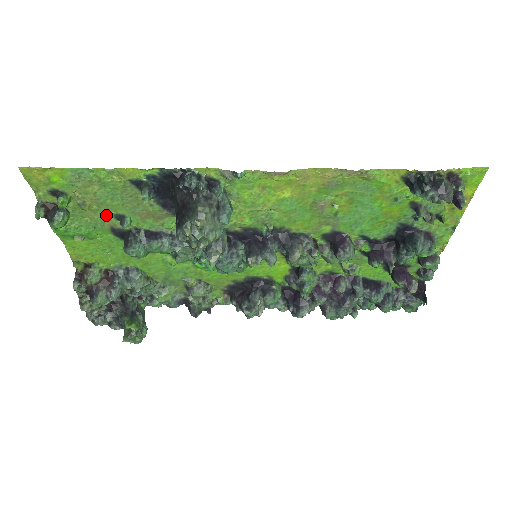
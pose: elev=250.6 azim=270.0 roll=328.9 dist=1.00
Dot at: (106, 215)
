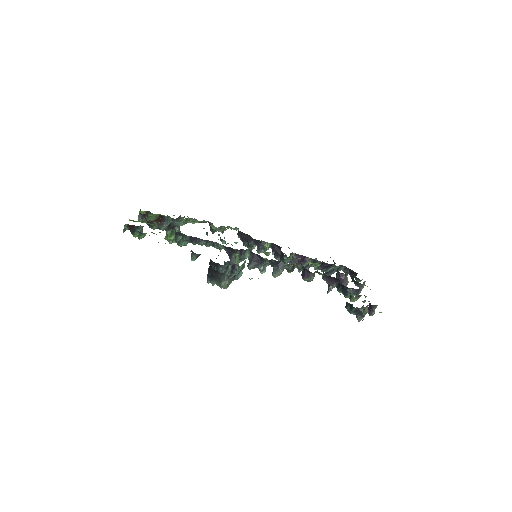
Dot at: occluded
